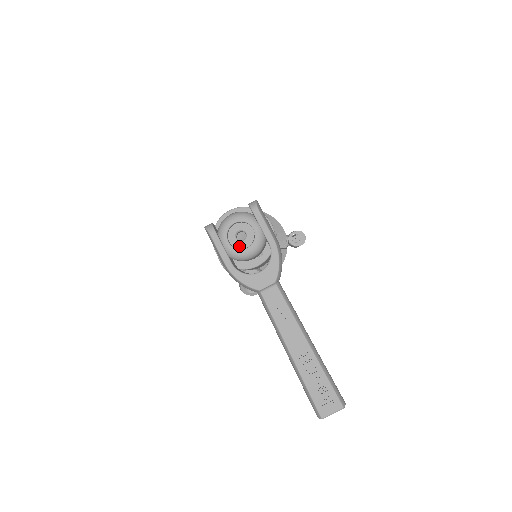
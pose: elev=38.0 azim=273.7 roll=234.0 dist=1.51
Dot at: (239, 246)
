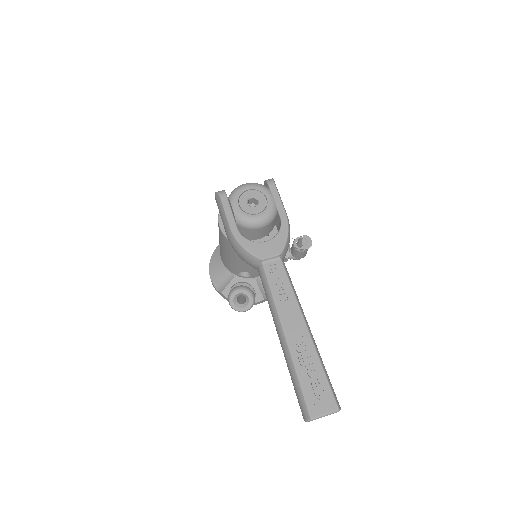
Dot at: (249, 211)
